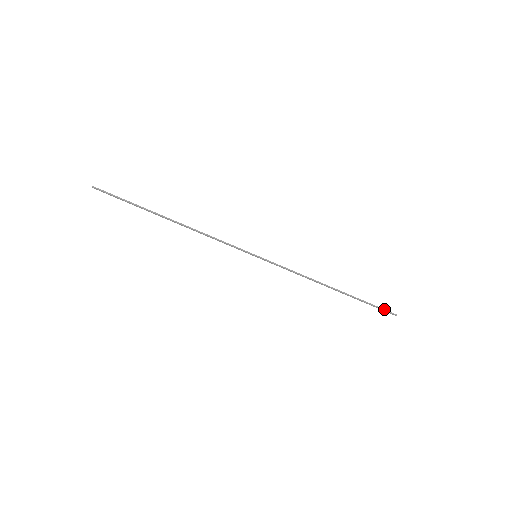
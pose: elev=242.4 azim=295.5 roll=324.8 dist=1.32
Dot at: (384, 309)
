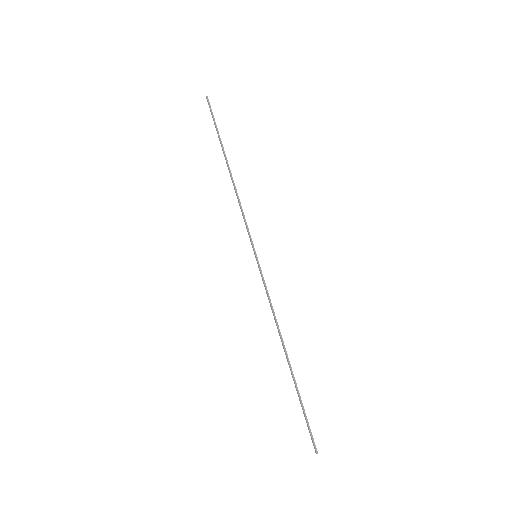
Dot at: occluded
